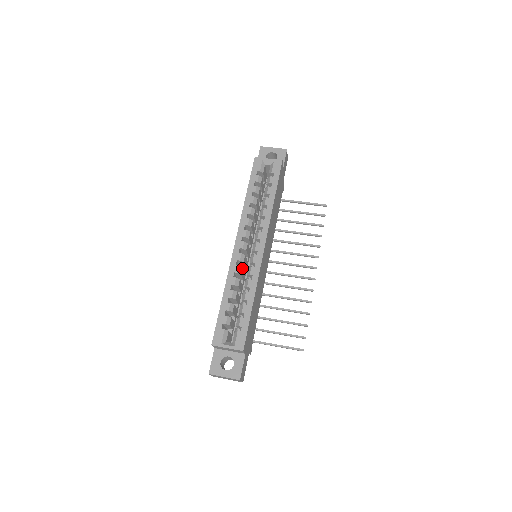
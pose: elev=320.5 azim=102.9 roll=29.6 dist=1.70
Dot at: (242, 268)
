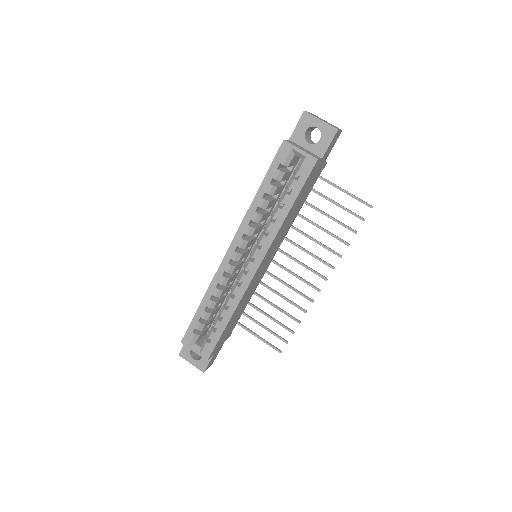
Dot at: (229, 279)
